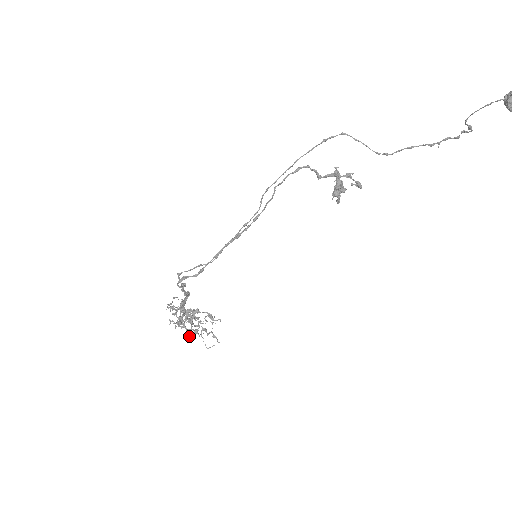
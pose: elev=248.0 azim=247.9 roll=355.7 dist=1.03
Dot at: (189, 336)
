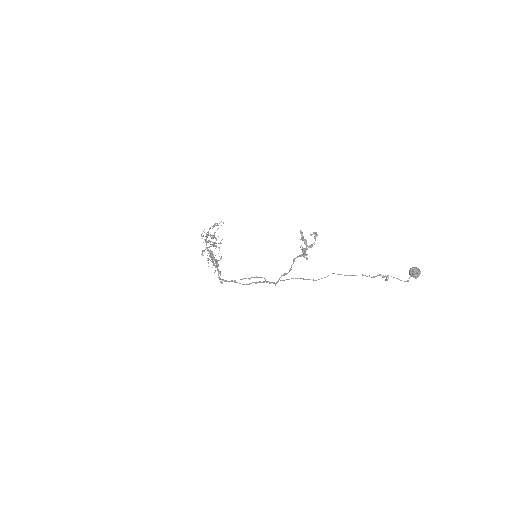
Dot at: (215, 246)
